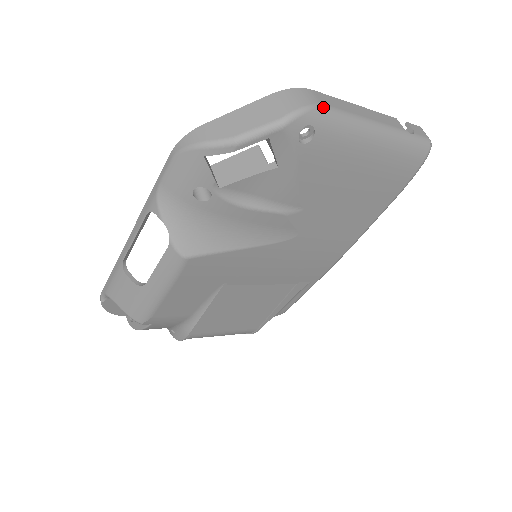
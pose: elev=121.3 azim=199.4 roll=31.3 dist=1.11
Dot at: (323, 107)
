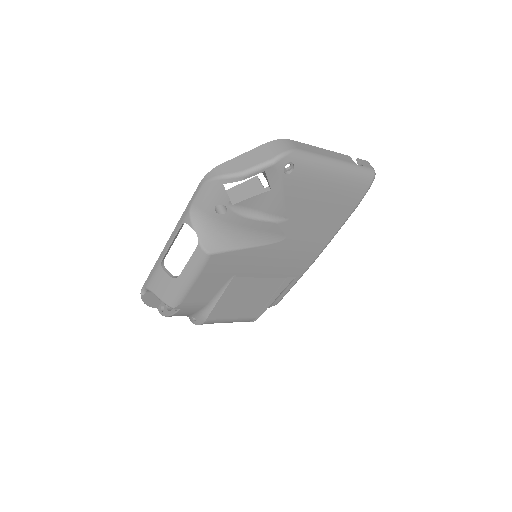
Dot at: (299, 151)
